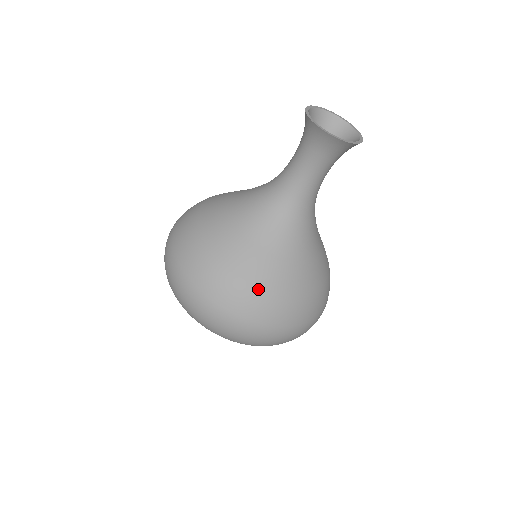
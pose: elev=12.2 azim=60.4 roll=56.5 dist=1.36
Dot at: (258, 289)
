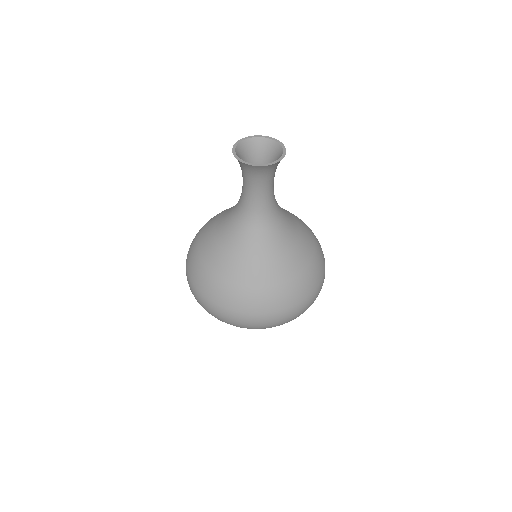
Dot at: (233, 286)
